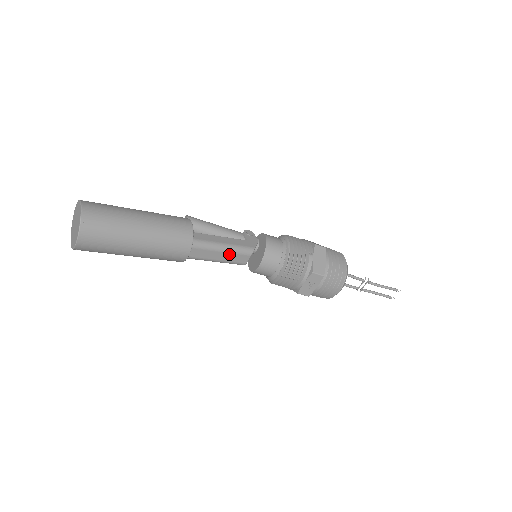
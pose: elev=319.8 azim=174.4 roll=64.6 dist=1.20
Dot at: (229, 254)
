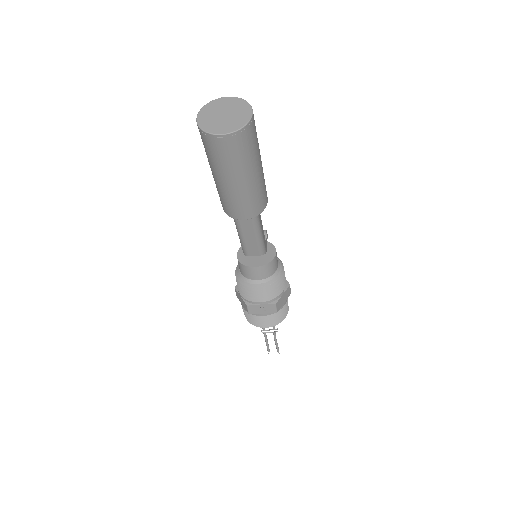
Dot at: (255, 242)
